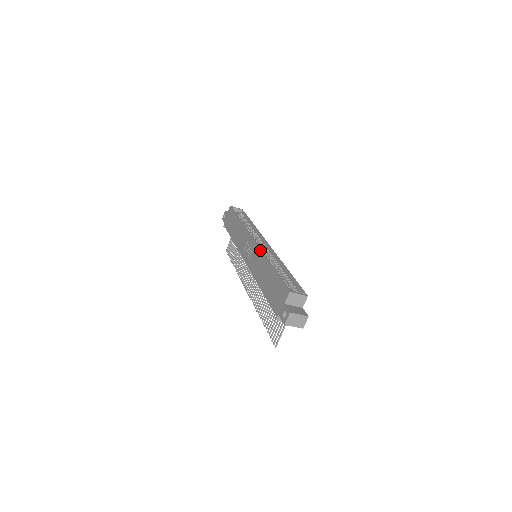
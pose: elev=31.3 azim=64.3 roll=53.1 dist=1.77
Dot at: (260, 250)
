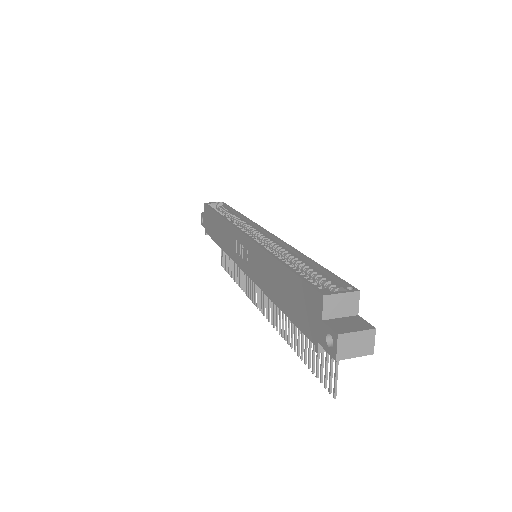
Dot at: (255, 244)
